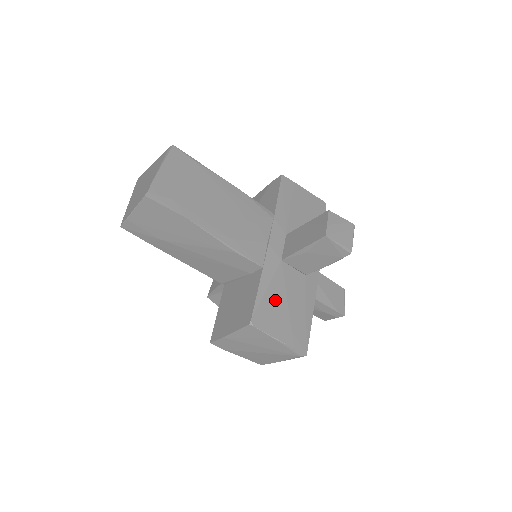
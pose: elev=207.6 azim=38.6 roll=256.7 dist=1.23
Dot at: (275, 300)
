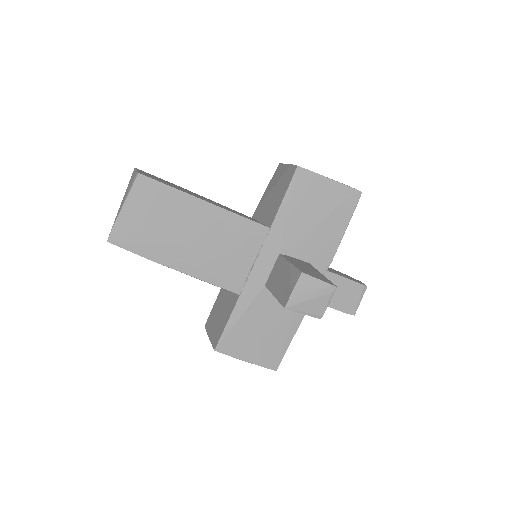
Dot at: (248, 326)
